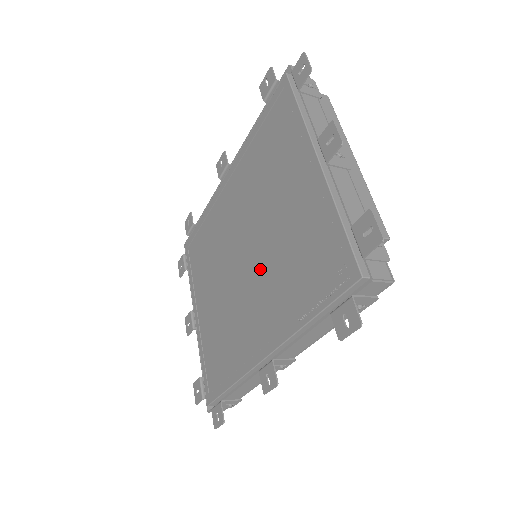
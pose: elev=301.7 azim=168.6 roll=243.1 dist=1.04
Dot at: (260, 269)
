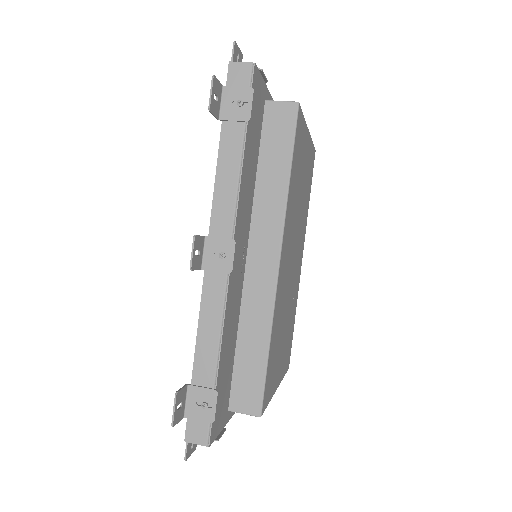
Dot at: occluded
